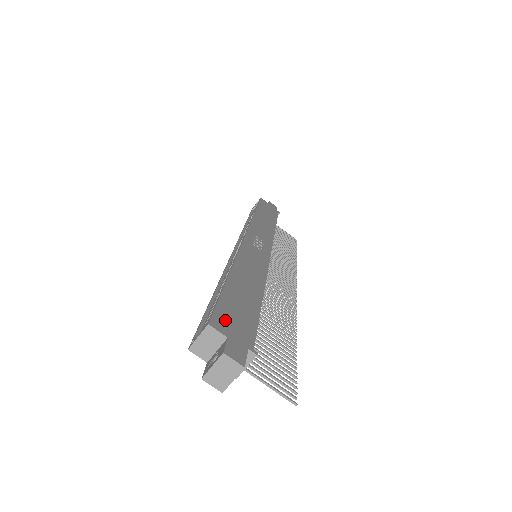
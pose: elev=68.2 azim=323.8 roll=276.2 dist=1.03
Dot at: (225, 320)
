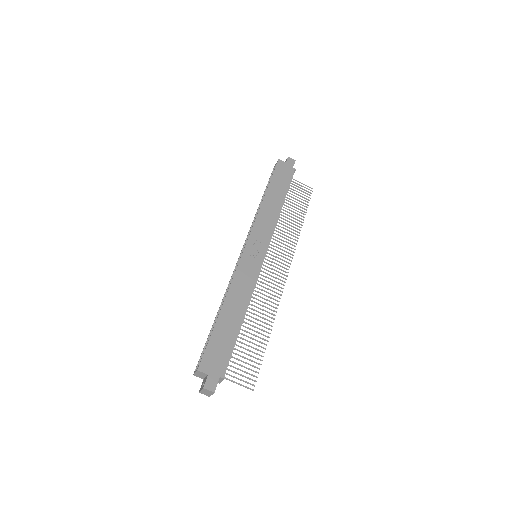
Dot at: (209, 361)
